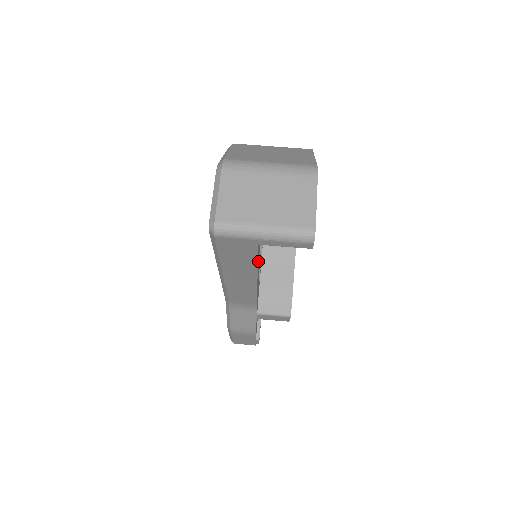
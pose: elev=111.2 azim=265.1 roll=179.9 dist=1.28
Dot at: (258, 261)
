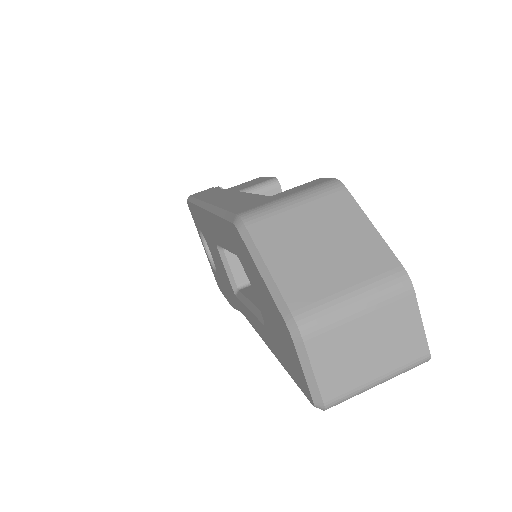
Dot at: occluded
